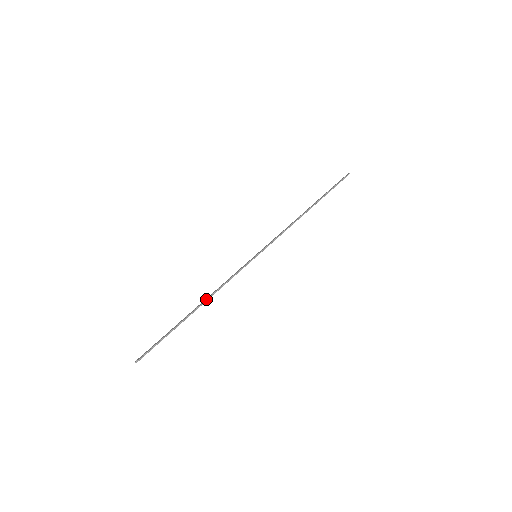
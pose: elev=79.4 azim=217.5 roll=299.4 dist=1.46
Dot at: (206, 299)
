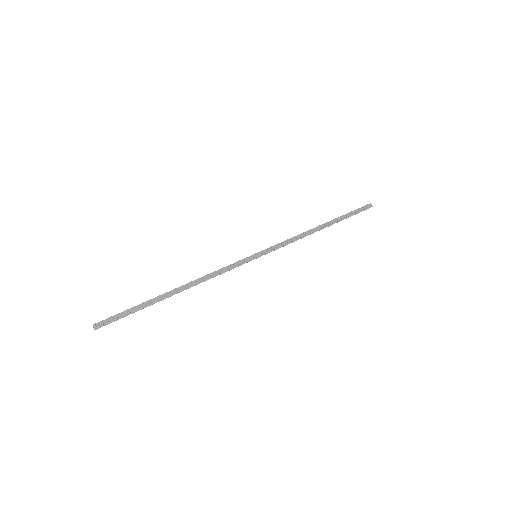
Dot at: occluded
